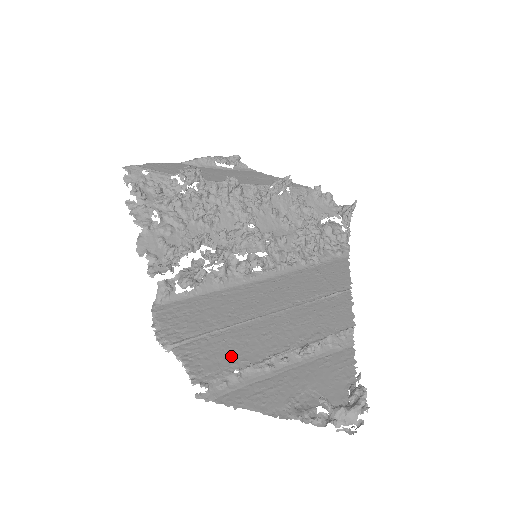
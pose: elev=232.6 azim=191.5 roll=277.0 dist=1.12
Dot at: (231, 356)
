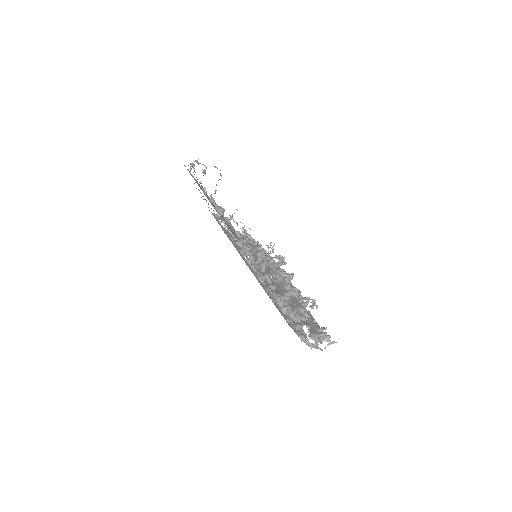
Dot at: occluded
